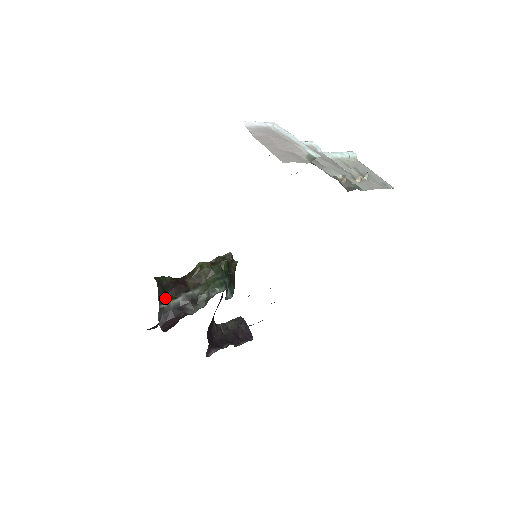
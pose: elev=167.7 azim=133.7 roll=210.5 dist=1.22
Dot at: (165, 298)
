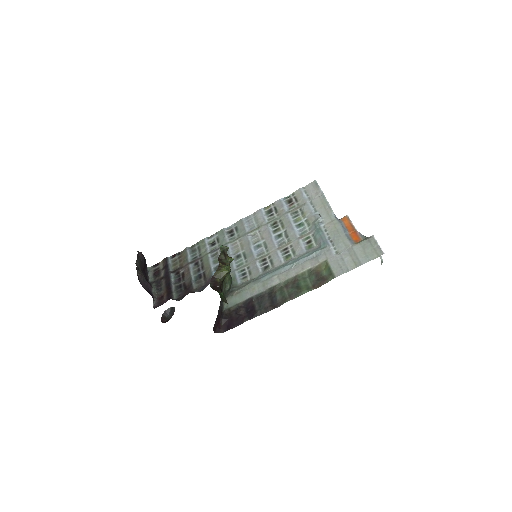
Dot at: occluded
